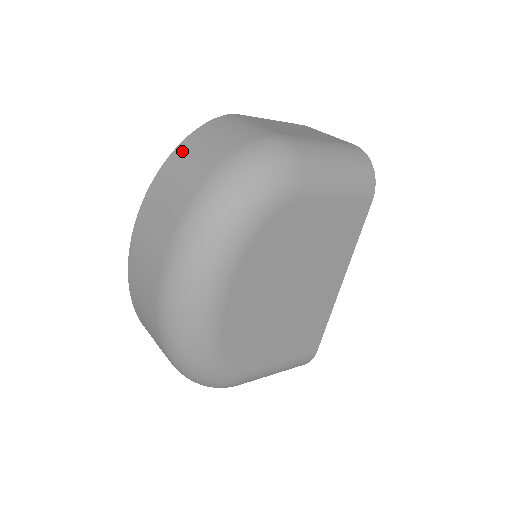
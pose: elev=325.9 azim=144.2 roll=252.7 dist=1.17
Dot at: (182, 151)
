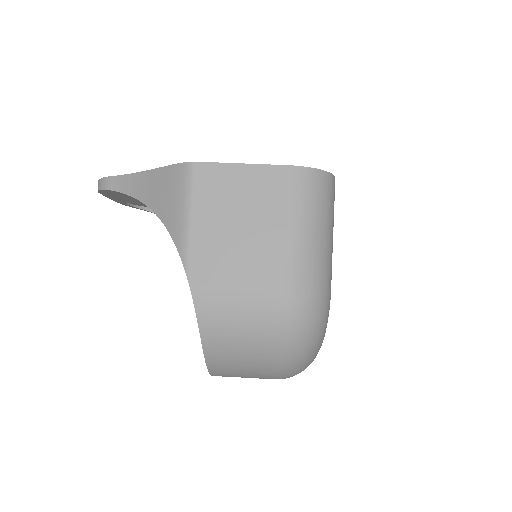
Dot at: (218, 361)
